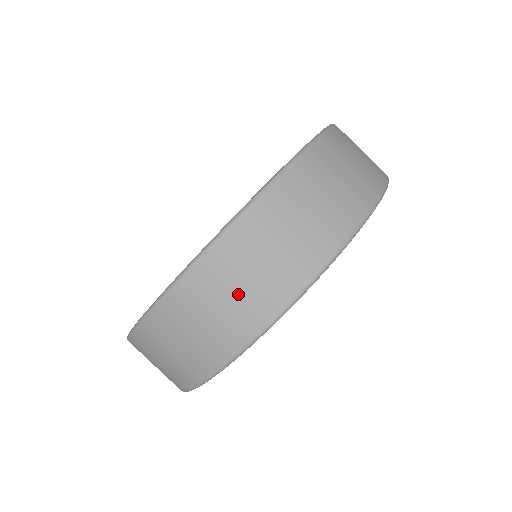
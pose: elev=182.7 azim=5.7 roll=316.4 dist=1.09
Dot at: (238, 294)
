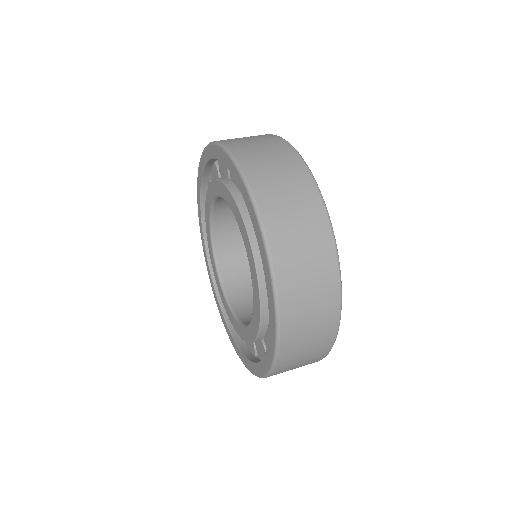
Dot at: (310, 267)
